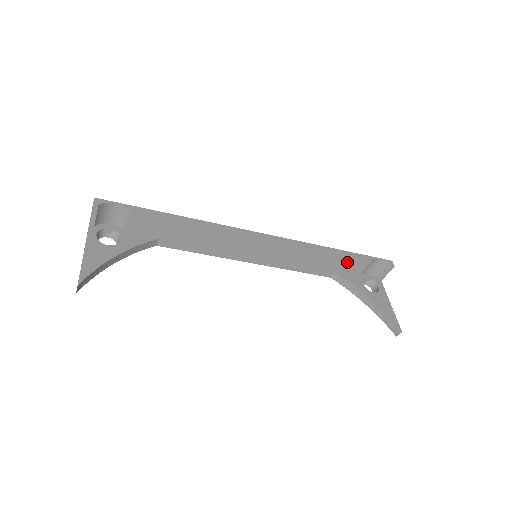
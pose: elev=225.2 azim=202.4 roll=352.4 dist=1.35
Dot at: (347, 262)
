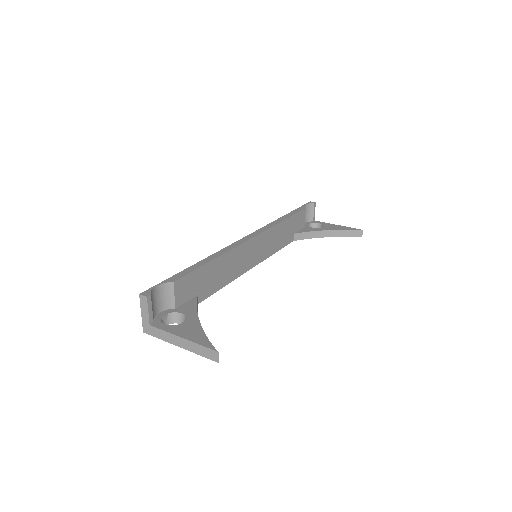
Dot at: (296, 219)
